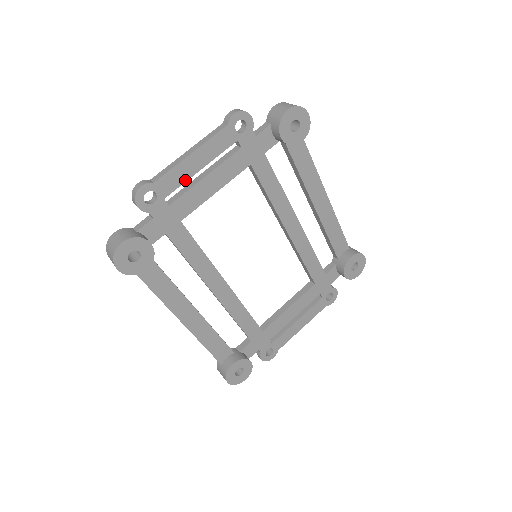
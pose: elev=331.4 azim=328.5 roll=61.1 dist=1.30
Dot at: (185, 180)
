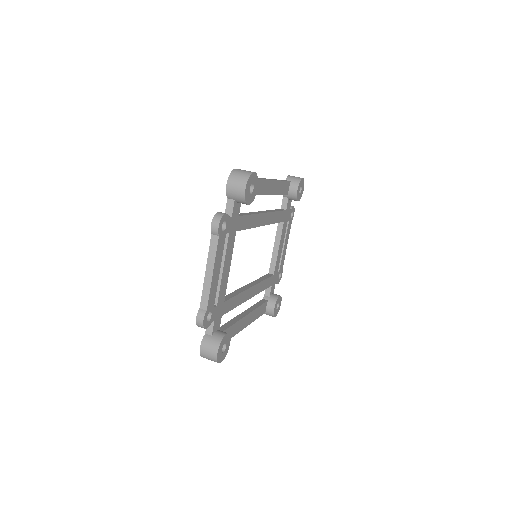
Dot at: (216, 287)
